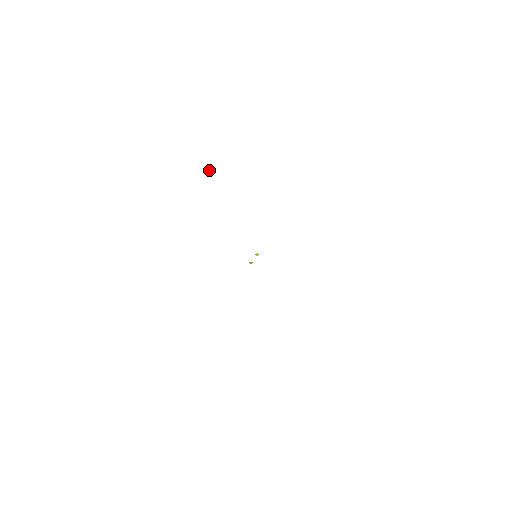
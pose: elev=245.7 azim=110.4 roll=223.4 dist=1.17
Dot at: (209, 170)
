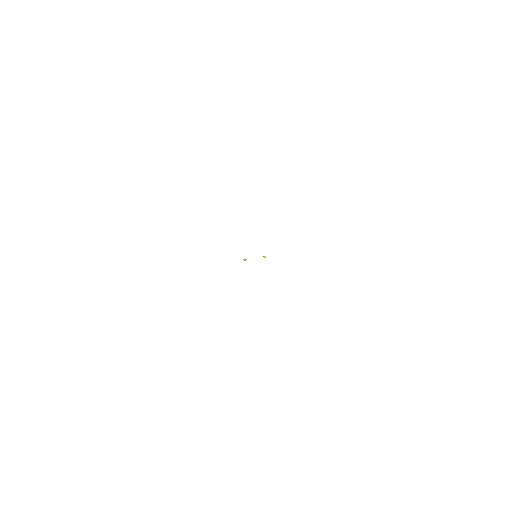
Dot at: (347, 202)
